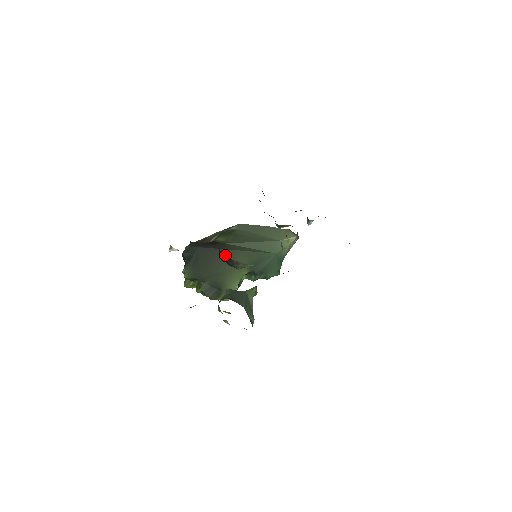
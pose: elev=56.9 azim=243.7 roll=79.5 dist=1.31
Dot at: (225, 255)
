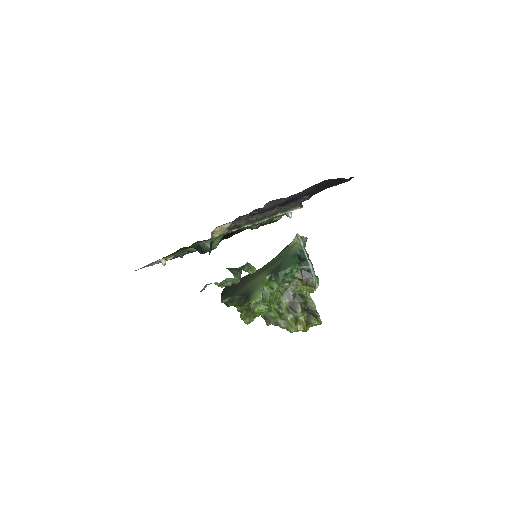
Dot at: (196, 247)
